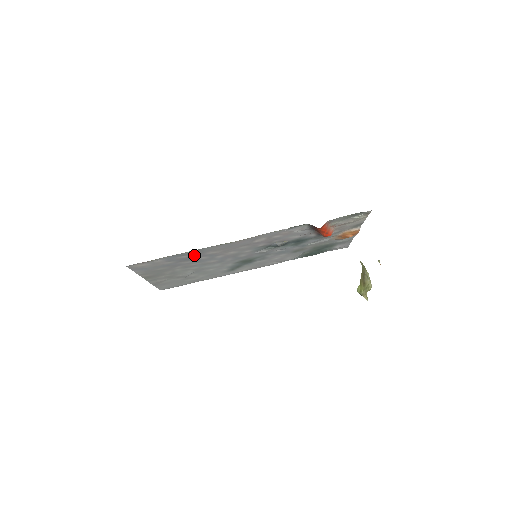
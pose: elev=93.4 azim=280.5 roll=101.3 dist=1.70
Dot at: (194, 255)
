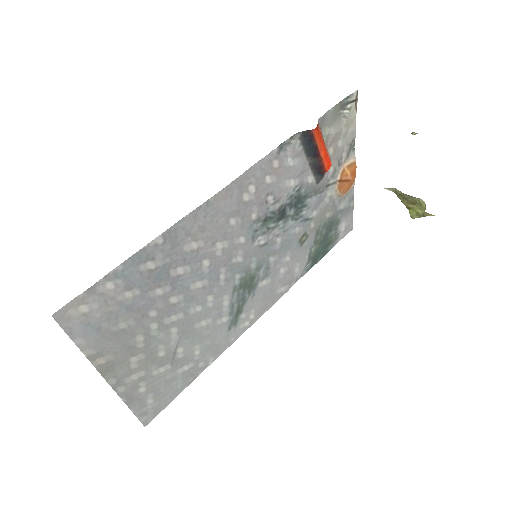
Dot at: (165, 259)
